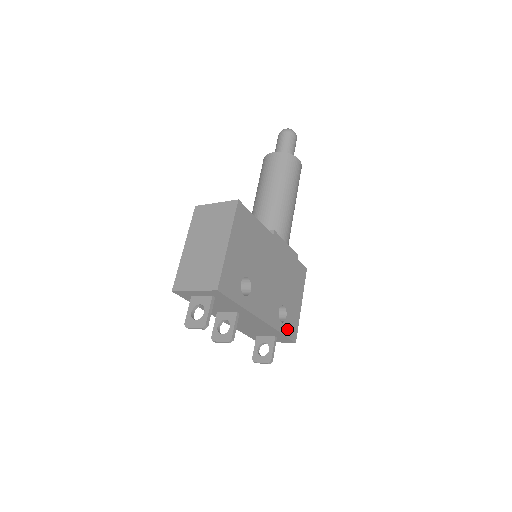
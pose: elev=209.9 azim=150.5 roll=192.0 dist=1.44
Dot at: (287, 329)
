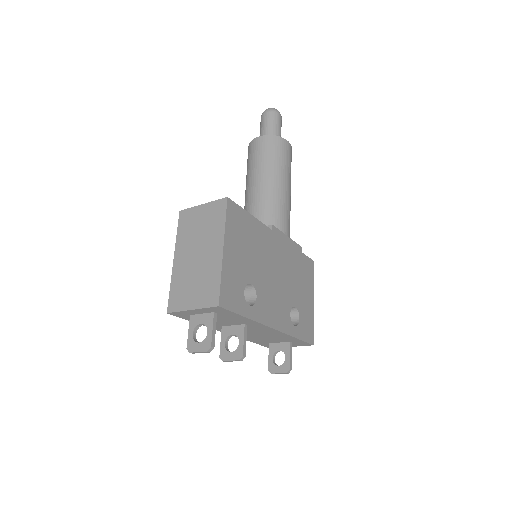
Dot at: (302, 332)
